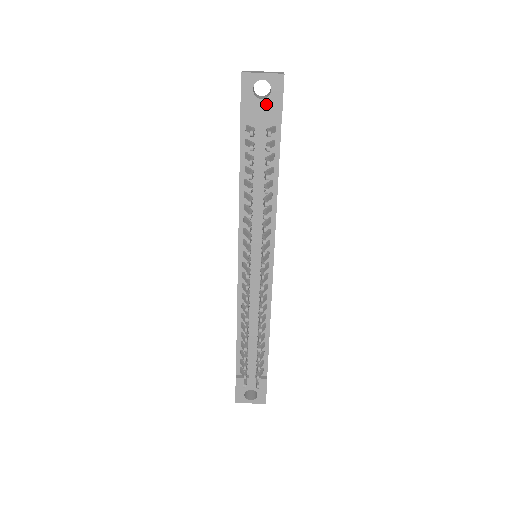
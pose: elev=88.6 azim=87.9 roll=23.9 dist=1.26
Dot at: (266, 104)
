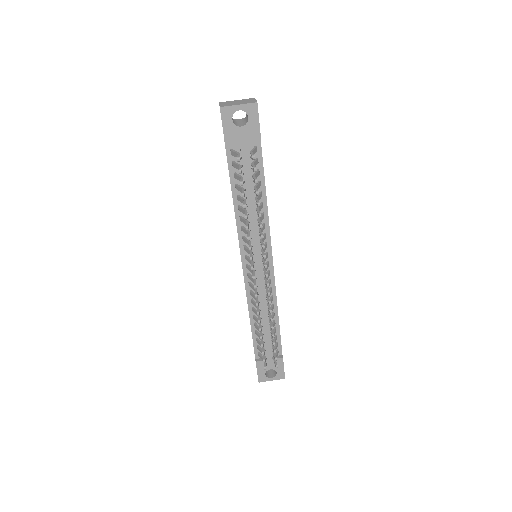
Dot at: (245, 130)
